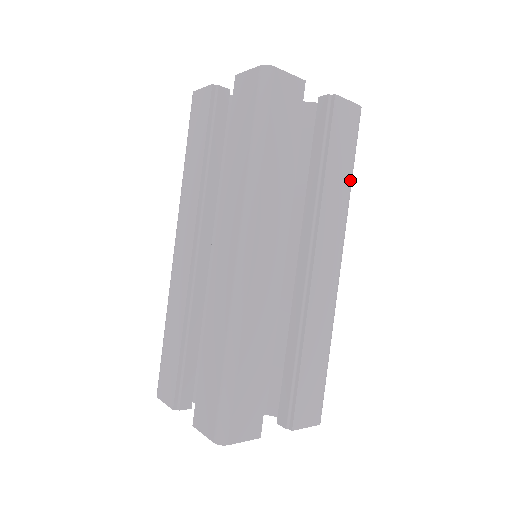
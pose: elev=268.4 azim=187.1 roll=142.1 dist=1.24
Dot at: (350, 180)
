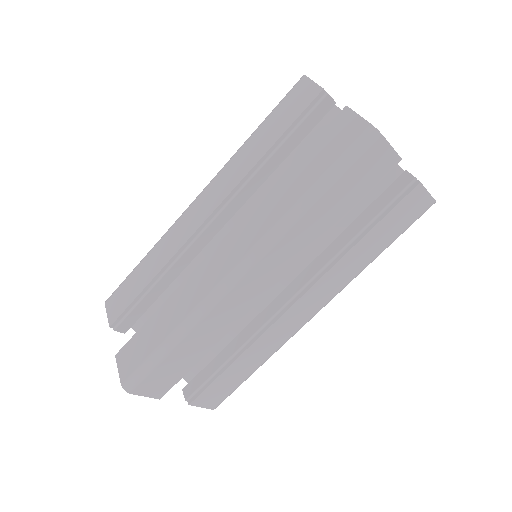
Dot at: (377, 256)
